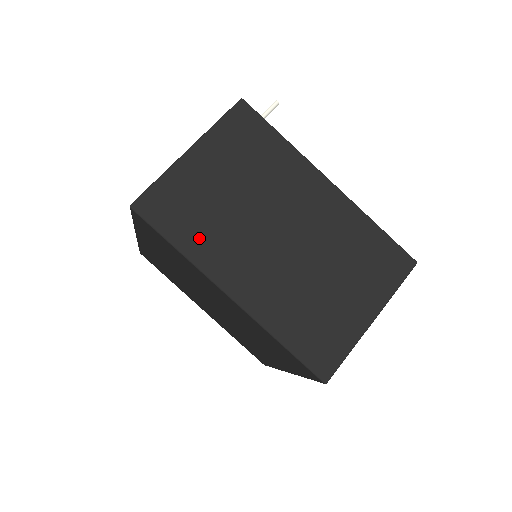
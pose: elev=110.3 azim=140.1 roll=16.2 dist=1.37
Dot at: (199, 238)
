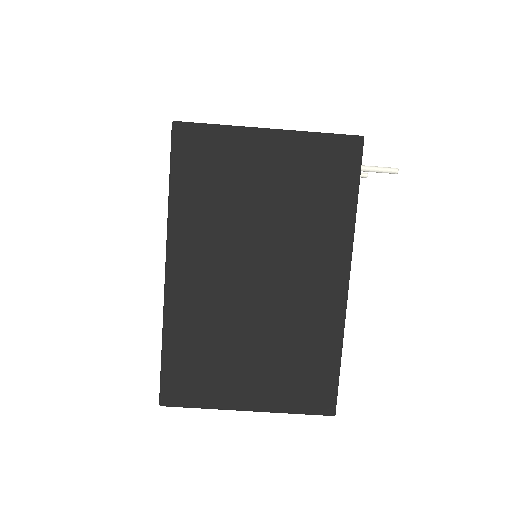
Dot at: (194, 204)
